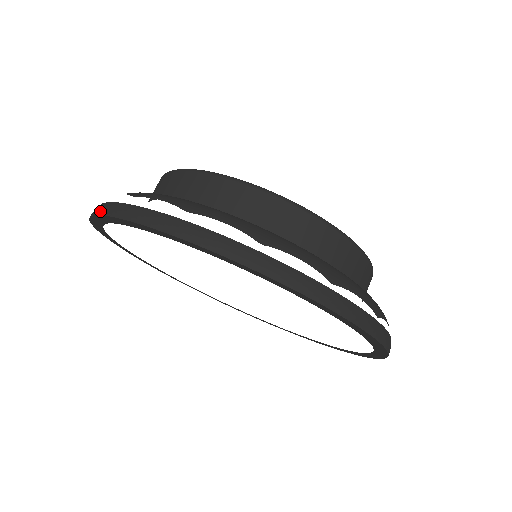
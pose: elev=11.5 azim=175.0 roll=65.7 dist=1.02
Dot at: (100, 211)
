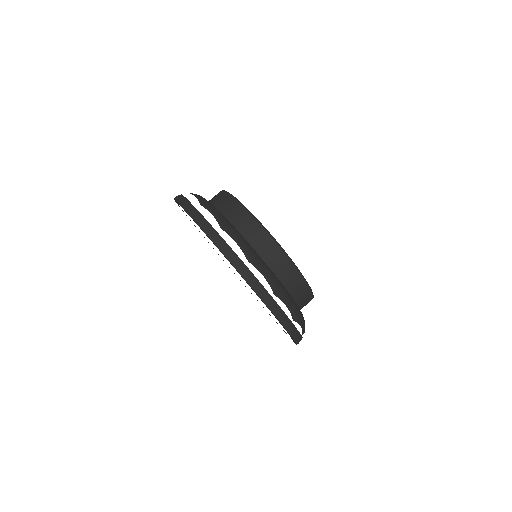
Dot at: (181, 202)
